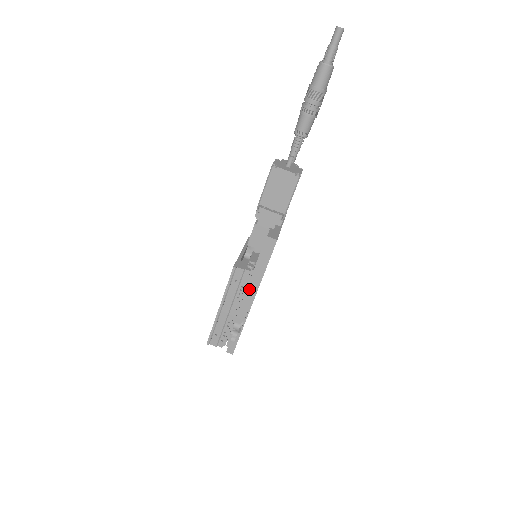
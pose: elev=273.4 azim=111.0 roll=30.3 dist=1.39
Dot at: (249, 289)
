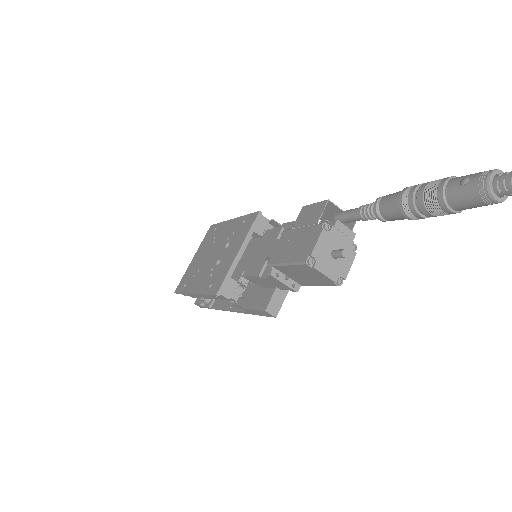
Dot at: occluded
